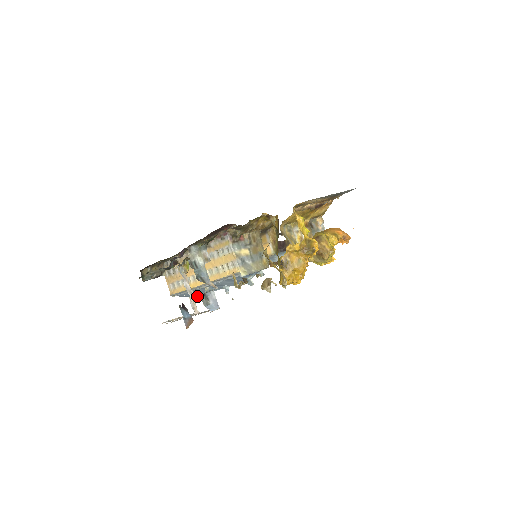
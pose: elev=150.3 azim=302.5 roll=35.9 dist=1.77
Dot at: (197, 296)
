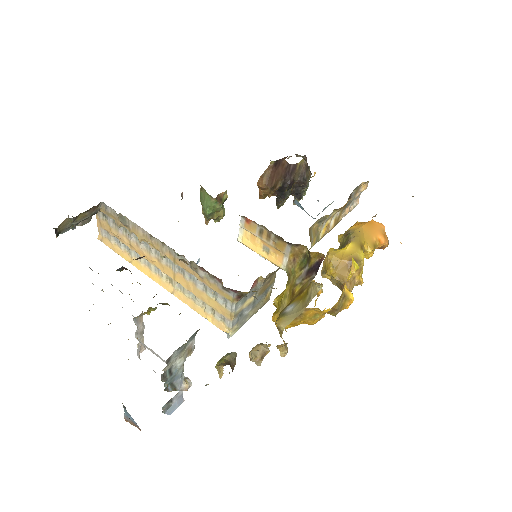
Dot at: occluded
